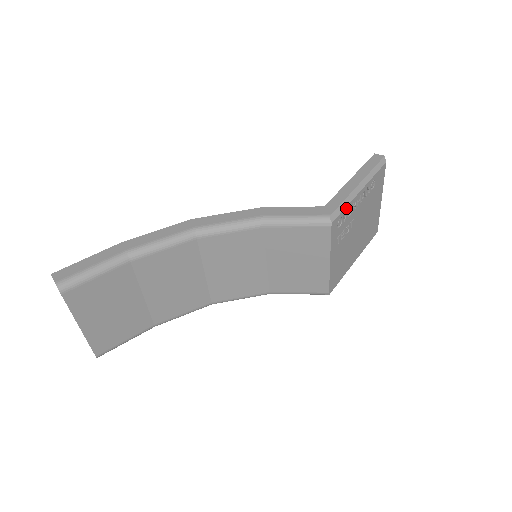
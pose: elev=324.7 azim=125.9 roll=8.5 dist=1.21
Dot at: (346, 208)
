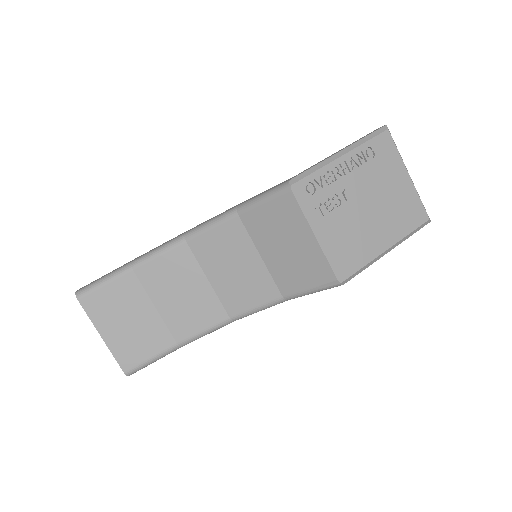
Dot at: (316, 173)
